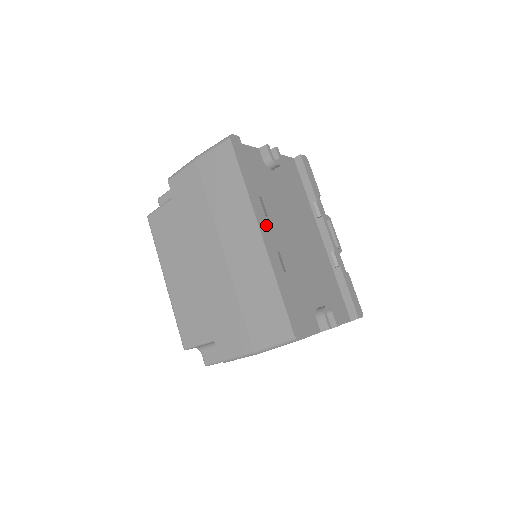
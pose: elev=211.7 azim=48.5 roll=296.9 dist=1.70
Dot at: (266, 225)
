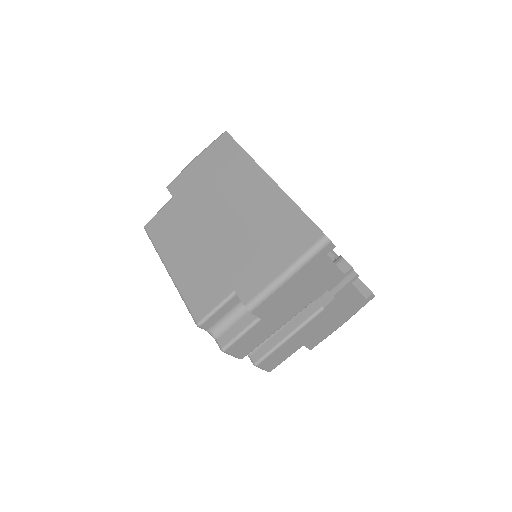
Dot at: occluded
